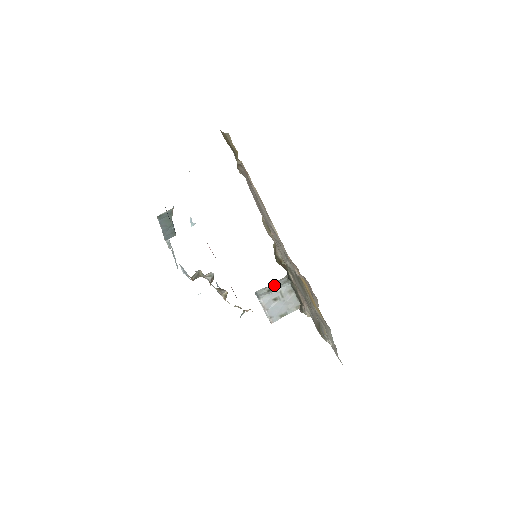
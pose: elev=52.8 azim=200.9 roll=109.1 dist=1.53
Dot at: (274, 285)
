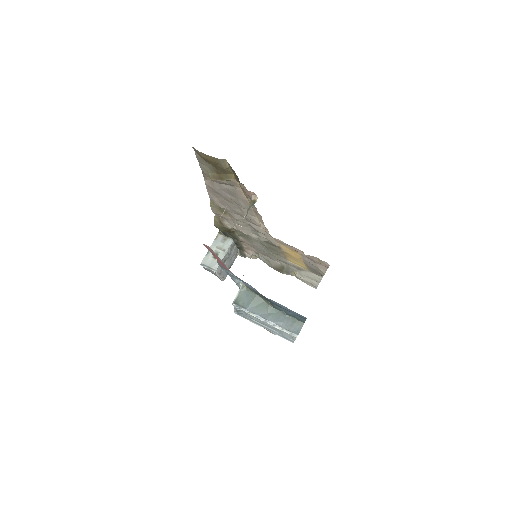
Dot at: (215, 248)
